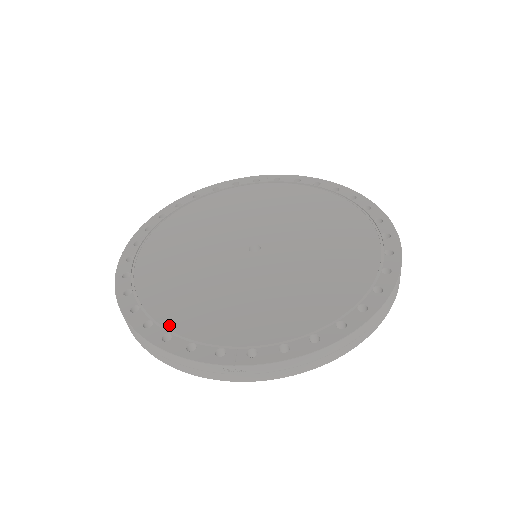
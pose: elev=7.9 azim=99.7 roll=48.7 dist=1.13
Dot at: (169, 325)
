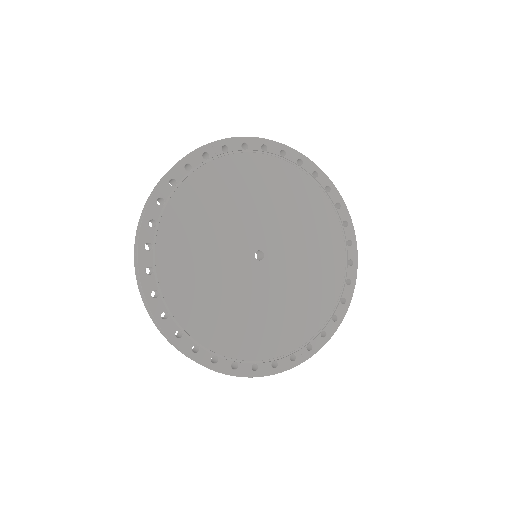
Dot at: (249, 358)
